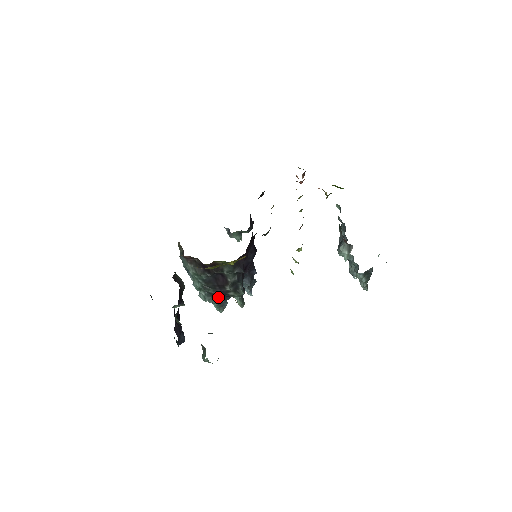
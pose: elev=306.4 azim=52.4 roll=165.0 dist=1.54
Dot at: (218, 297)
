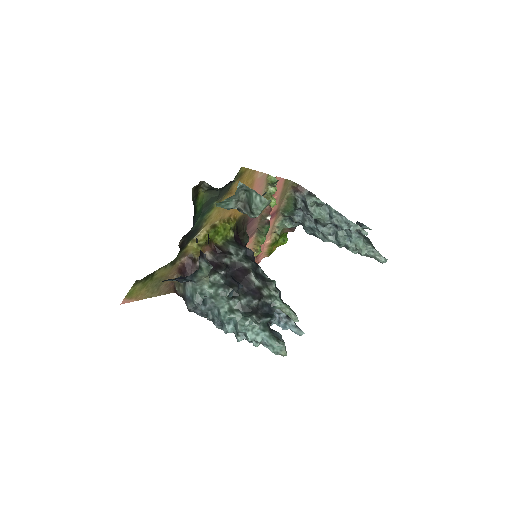
Dot at: (259, 315)
